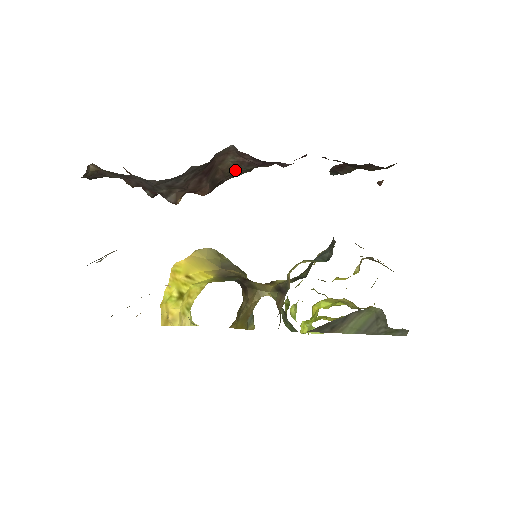
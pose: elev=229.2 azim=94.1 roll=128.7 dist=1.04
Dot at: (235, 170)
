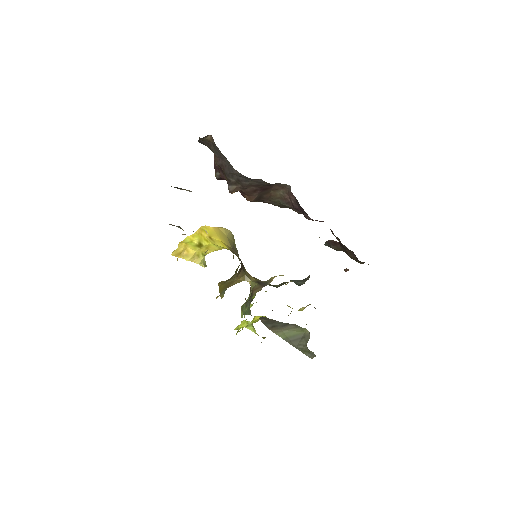
Dot at: (277, 200)
